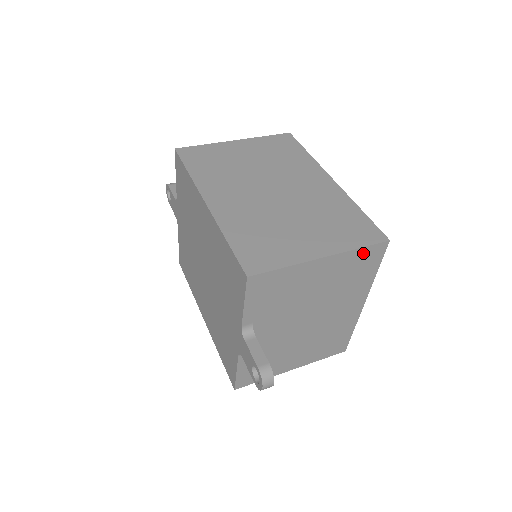
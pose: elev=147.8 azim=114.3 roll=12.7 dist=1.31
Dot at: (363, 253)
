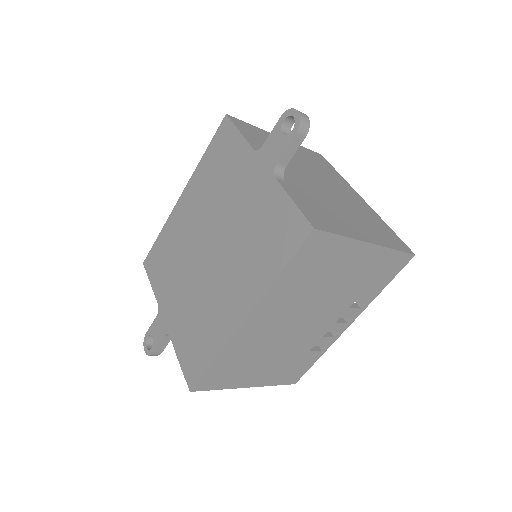
Dot at: (309, 152)
